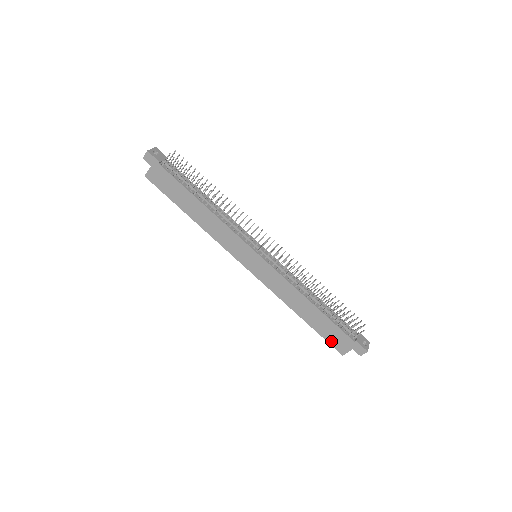
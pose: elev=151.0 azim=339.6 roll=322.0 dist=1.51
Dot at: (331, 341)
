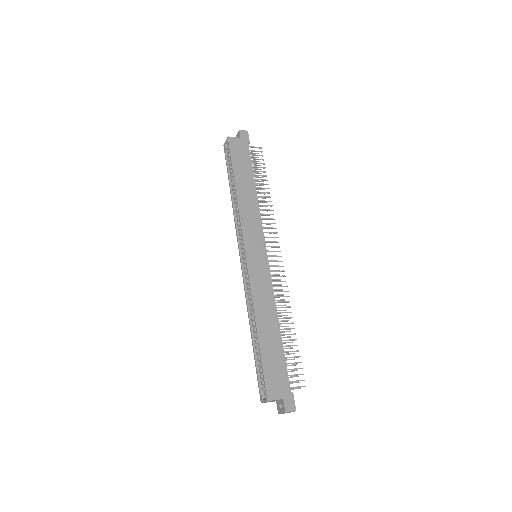
Dot at: (268, 376)
